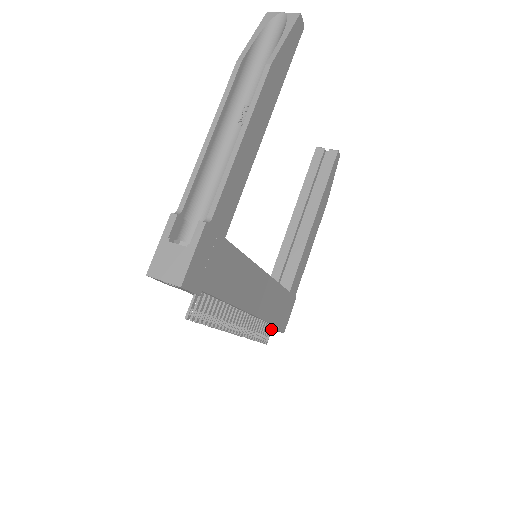
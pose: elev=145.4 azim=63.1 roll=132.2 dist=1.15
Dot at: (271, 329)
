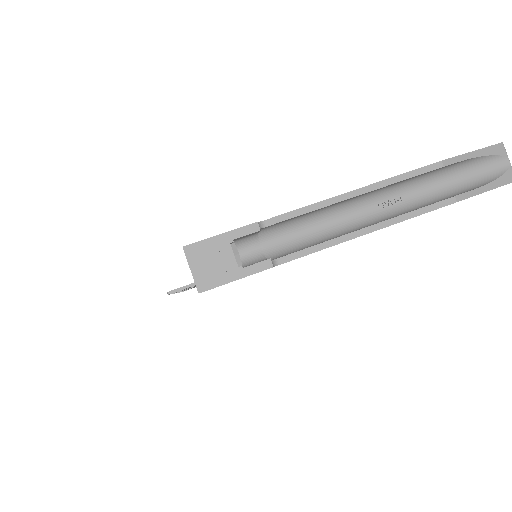
Dot at: occluded
